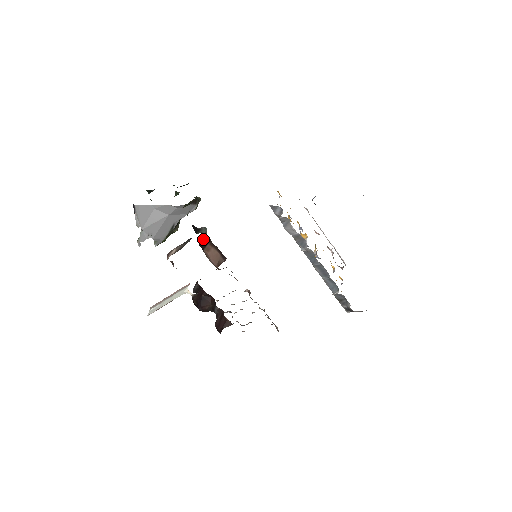
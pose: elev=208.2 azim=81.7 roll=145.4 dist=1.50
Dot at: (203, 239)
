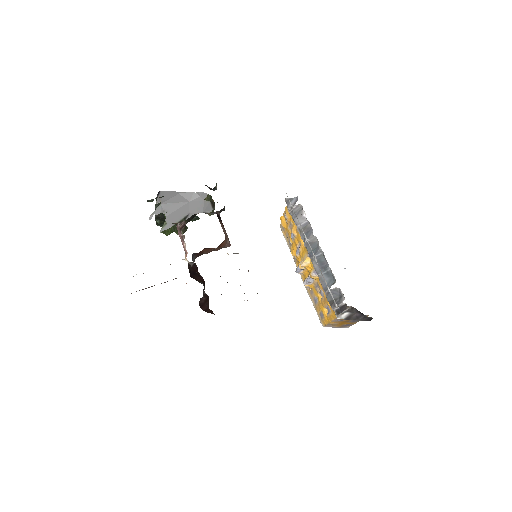
Dot at: (219, 215)
